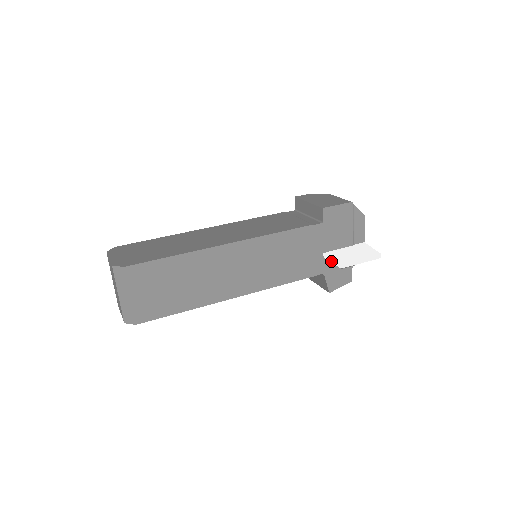
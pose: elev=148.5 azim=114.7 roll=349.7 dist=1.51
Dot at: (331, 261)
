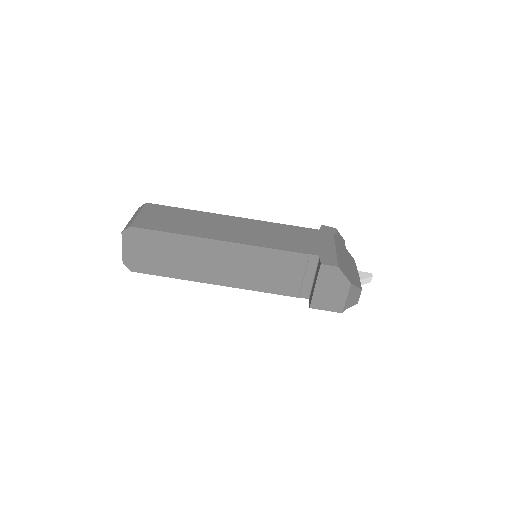
Dot at: occluded
